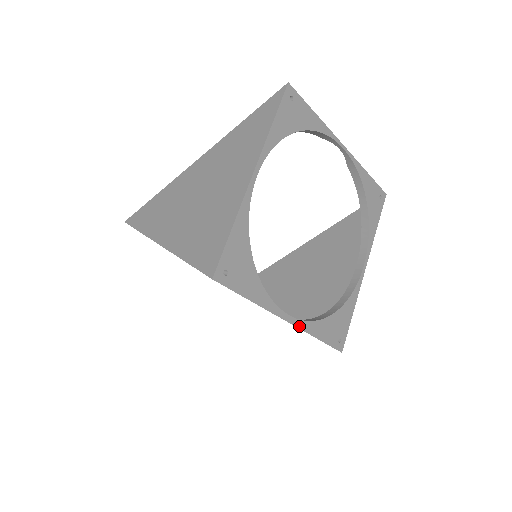
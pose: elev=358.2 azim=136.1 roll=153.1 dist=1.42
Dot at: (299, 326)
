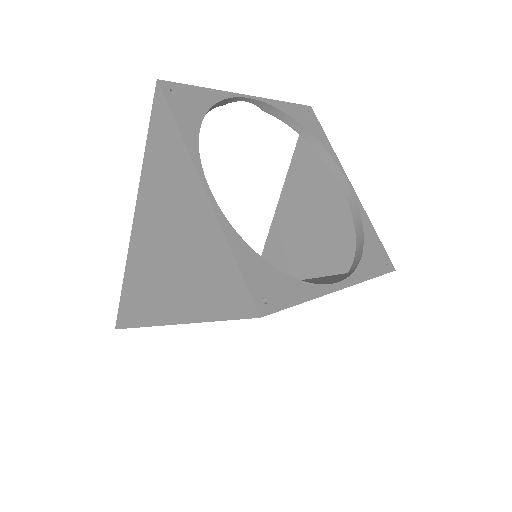
Dot at: (352, 283)
